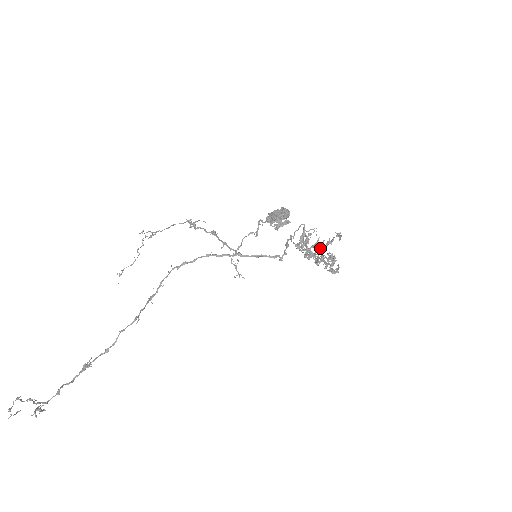
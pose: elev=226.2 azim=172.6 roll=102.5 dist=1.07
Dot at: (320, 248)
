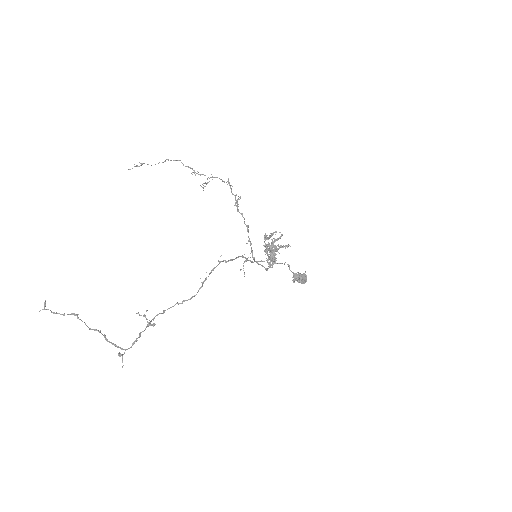
Dot at: (277, 251)
